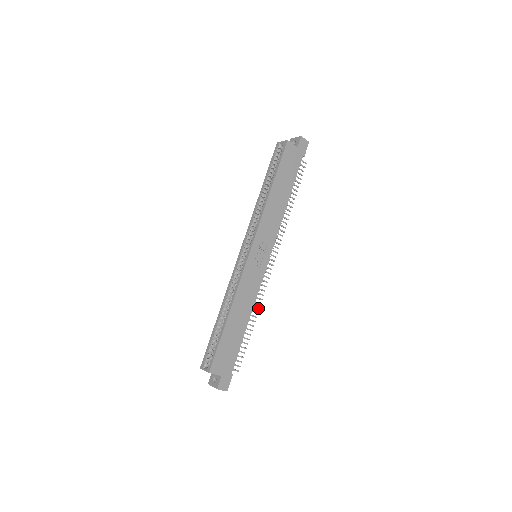
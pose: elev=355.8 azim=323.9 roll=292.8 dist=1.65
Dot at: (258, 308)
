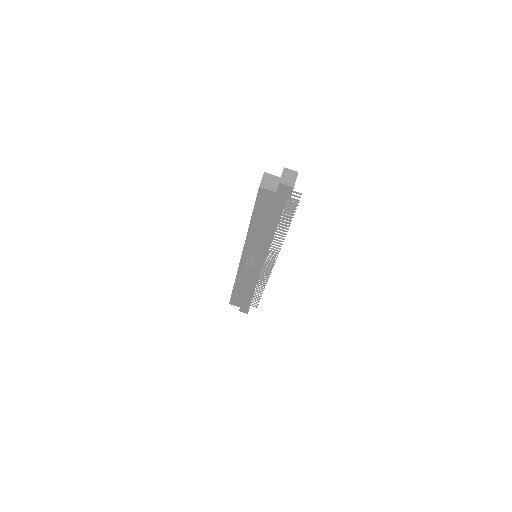
Dot at: (264, 285)
